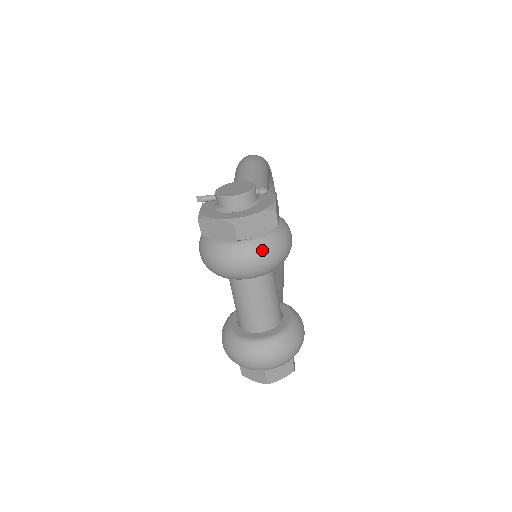
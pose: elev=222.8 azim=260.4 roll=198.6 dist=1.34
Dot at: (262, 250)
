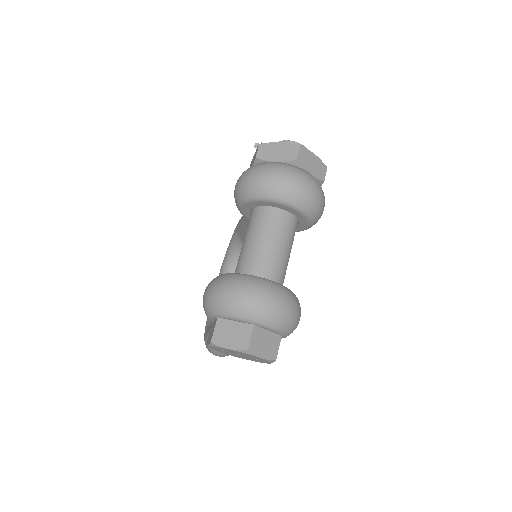
Dot at: (312, 180)
